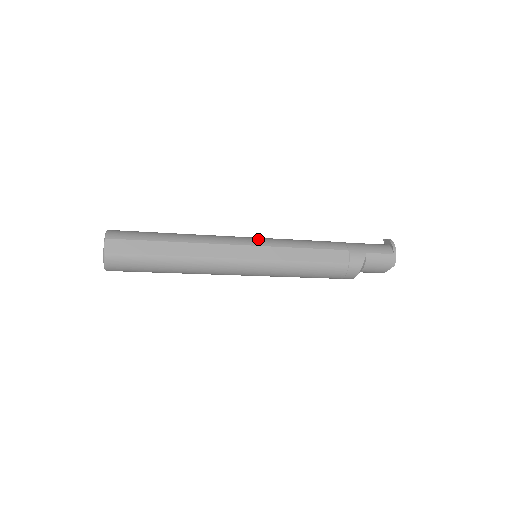
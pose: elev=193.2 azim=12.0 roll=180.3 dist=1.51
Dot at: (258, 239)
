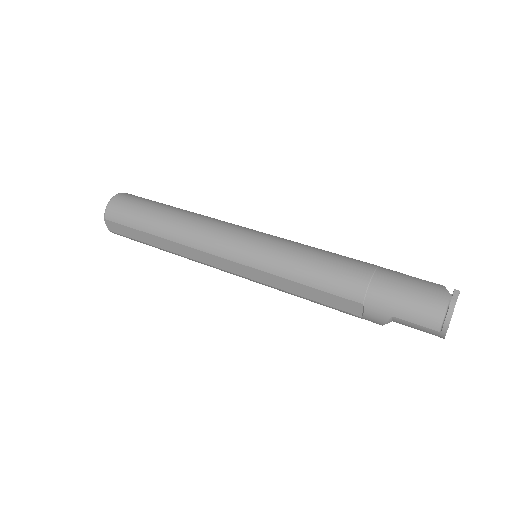
Dot at: (246, 252)
